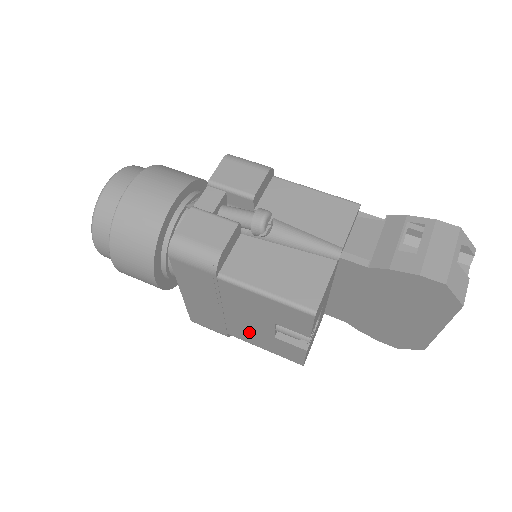
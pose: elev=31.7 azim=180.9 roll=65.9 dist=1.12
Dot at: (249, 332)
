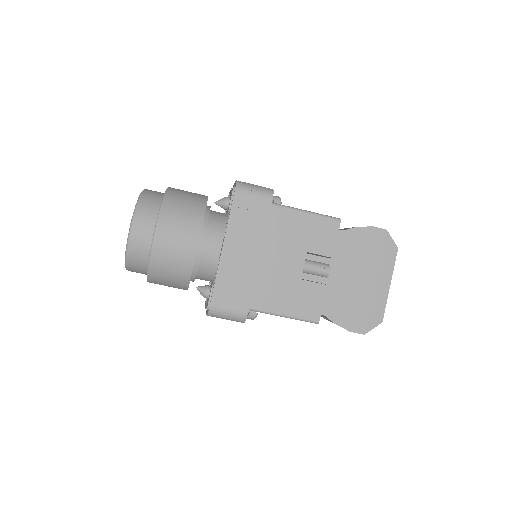
Dot at: (276, 286)
